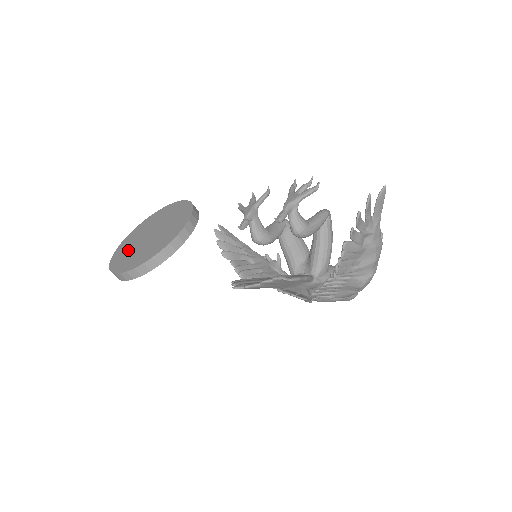
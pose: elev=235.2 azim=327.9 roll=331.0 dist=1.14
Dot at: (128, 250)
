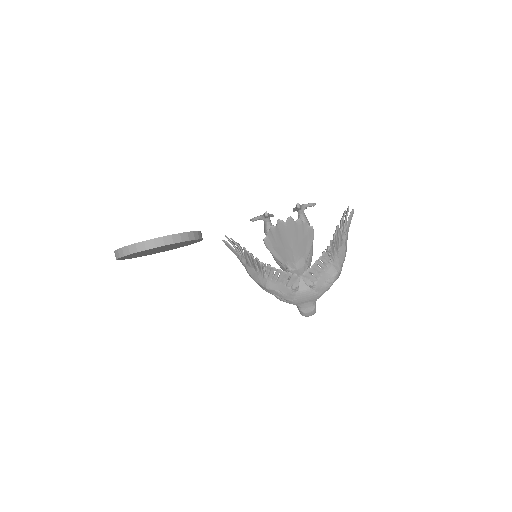
Dot at: occluded
